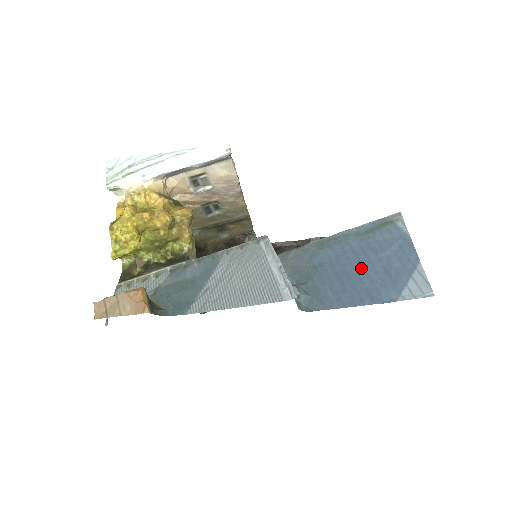
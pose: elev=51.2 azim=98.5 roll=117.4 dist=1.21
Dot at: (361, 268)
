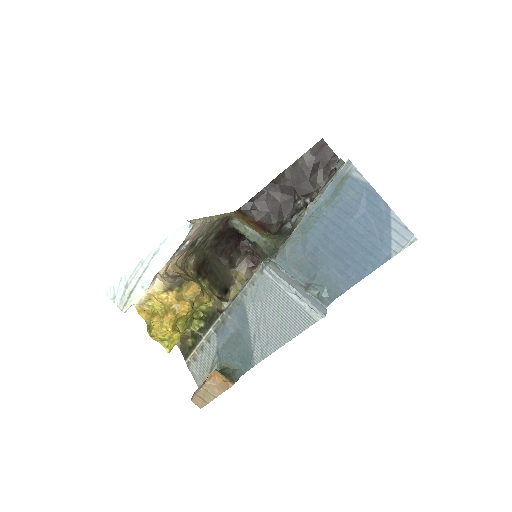
Dot at: (348, 238)
